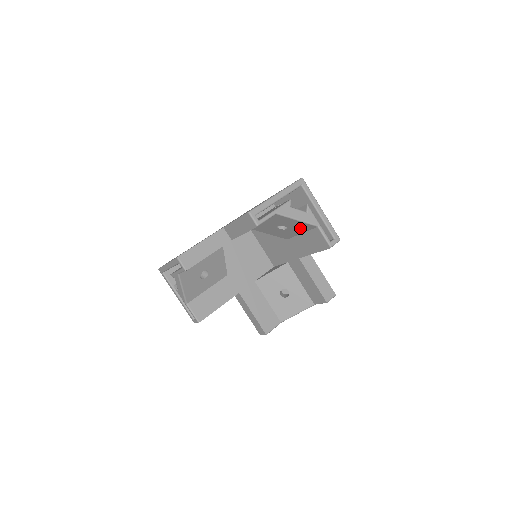
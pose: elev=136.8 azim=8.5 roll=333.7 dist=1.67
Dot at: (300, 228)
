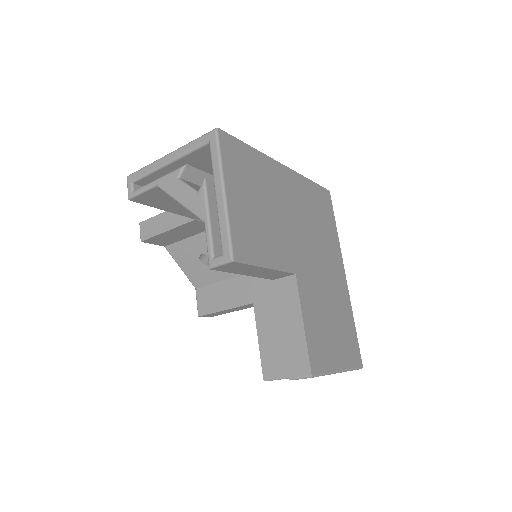
Dot at: occluded
